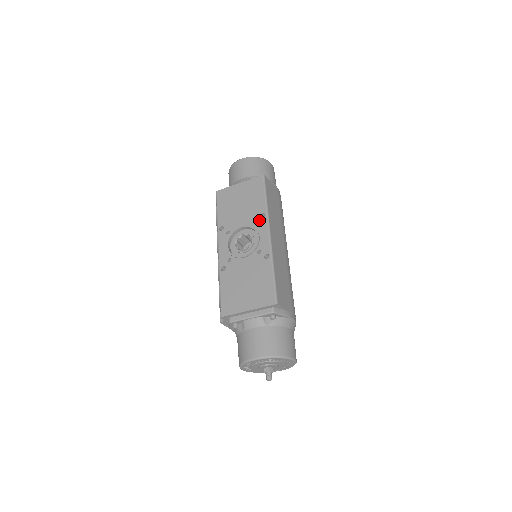
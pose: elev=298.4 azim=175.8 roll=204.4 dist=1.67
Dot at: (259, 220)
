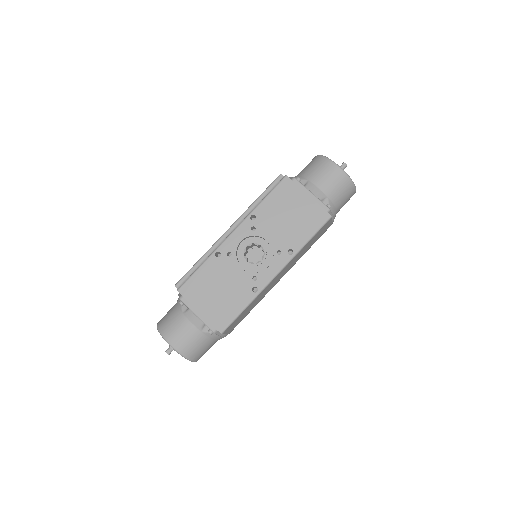
Dot at: (284, 252)
